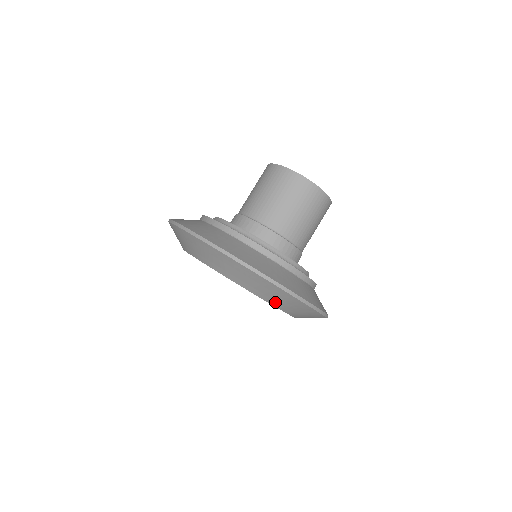
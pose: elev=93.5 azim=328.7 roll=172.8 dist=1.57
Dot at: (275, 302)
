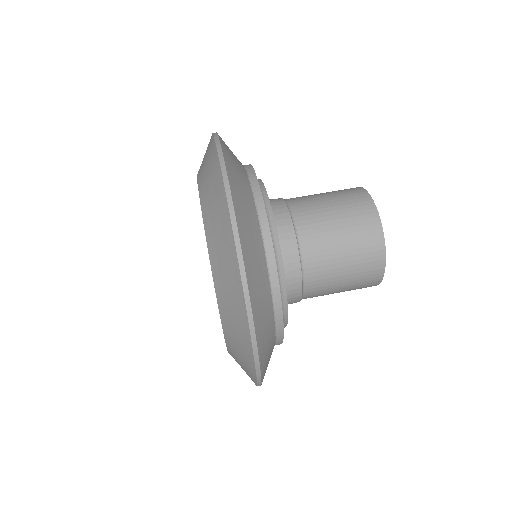
Dot at: (234, 357)
